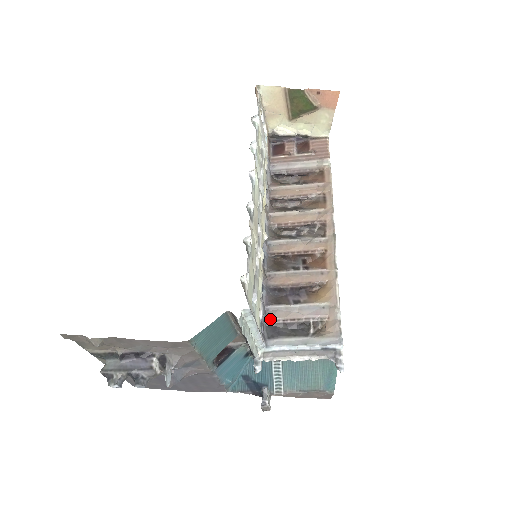
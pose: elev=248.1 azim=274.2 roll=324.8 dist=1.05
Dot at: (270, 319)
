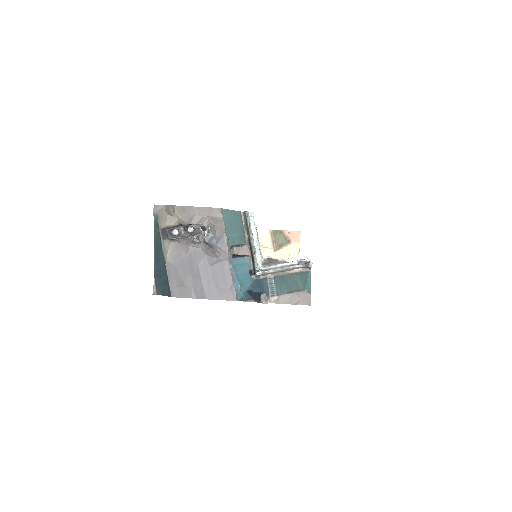
Dot at: occluded
